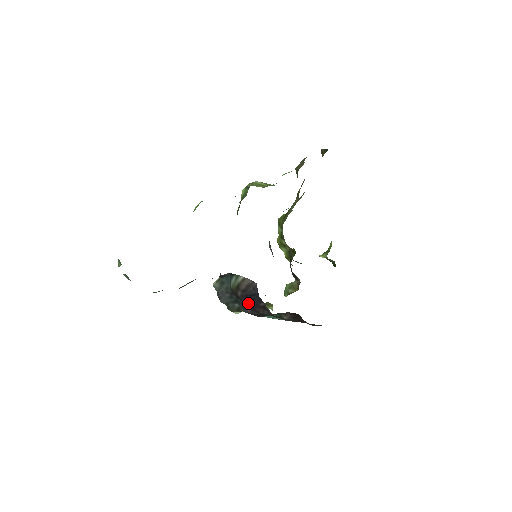
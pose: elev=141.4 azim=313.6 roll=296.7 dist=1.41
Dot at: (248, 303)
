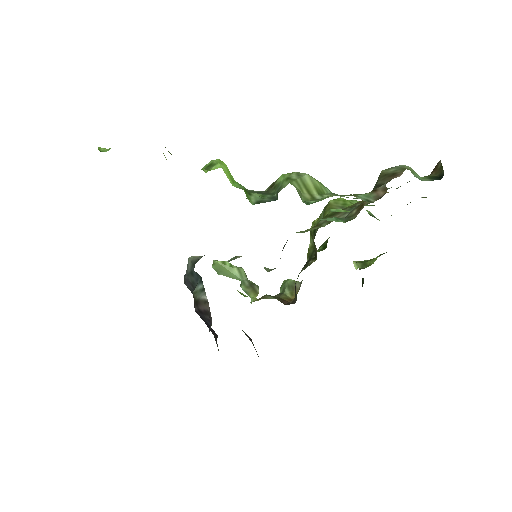
Dot at: occluded
